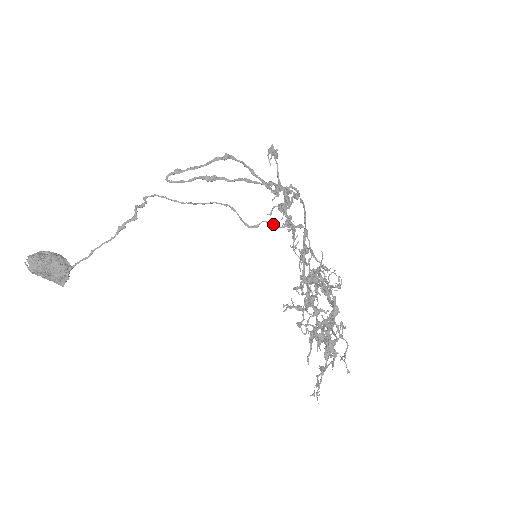
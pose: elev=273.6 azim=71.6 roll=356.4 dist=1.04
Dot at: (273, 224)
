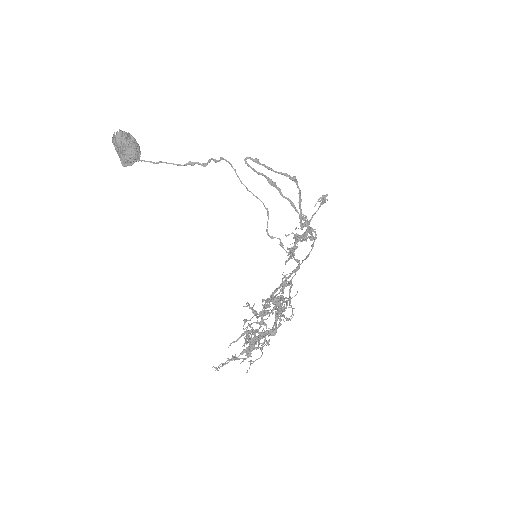
Dot at: (283, 245)
